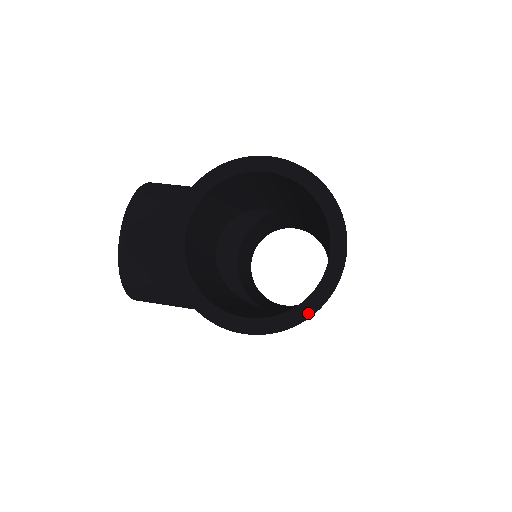
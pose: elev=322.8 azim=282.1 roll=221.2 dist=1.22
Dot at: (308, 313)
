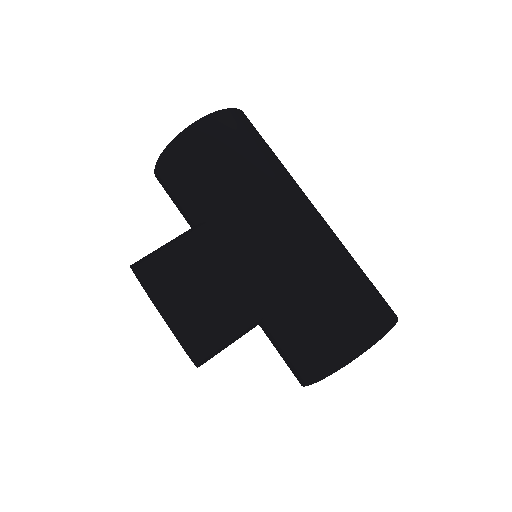
Dot at: occluded
